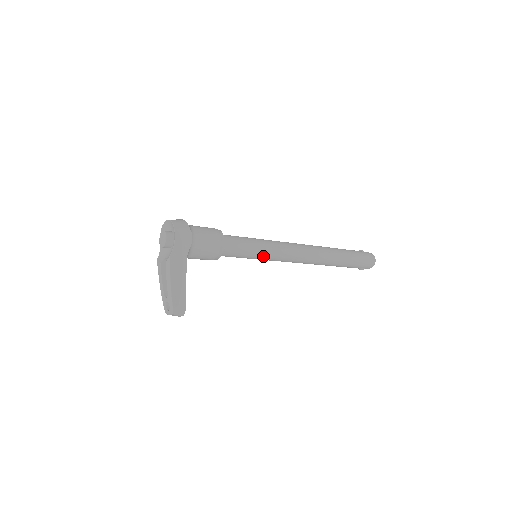
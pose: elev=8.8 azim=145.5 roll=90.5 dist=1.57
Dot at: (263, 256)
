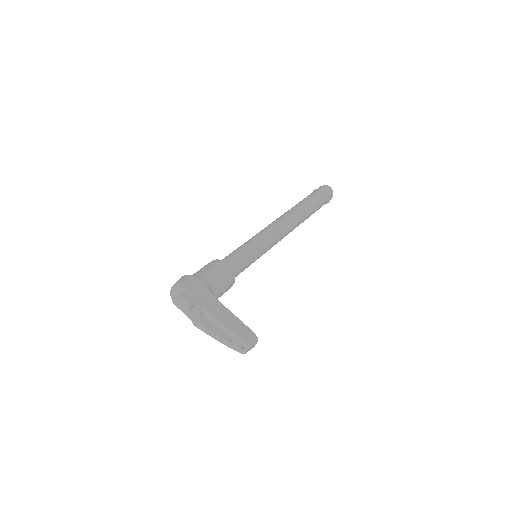
Dot at: (261, 250)
